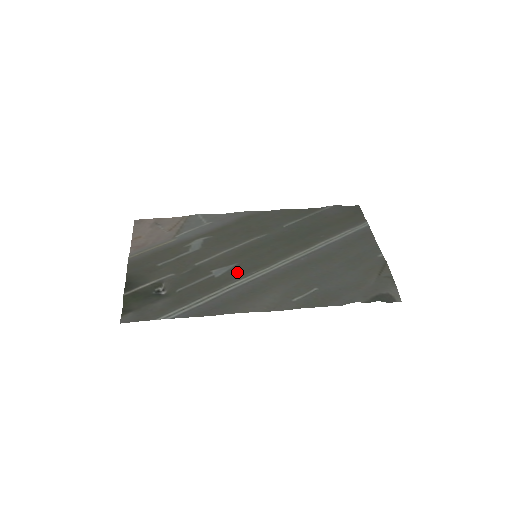
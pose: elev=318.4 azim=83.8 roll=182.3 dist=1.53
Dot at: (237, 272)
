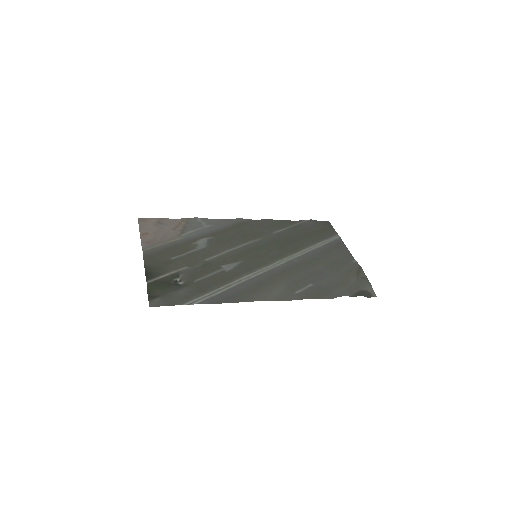
Dot at: (244, 268)
